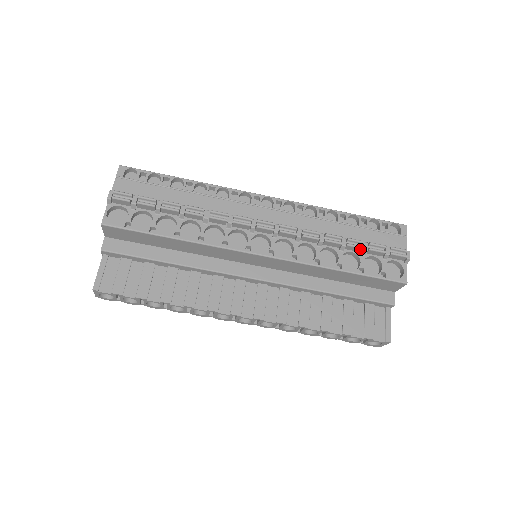
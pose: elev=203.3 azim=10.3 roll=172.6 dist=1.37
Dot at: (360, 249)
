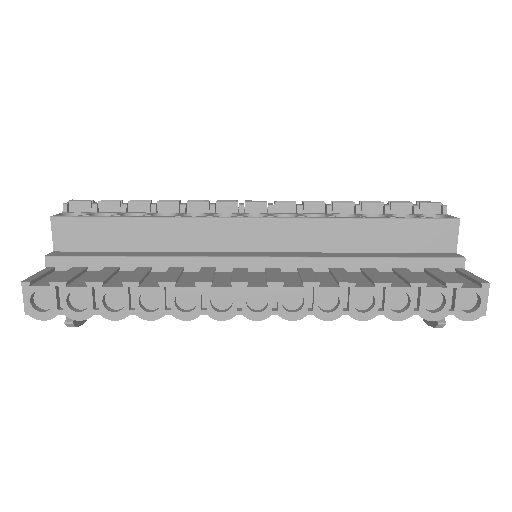
Dot at: (380, 206)
